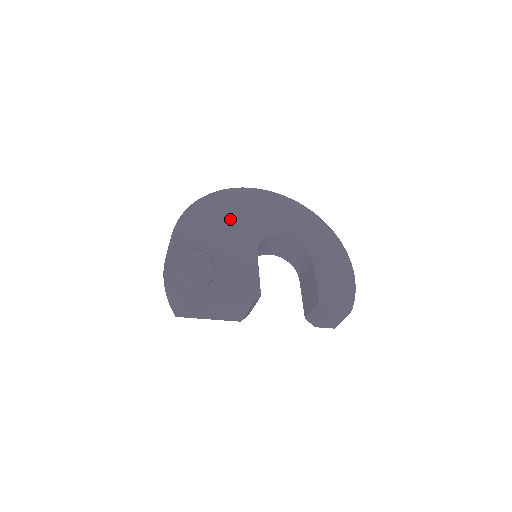
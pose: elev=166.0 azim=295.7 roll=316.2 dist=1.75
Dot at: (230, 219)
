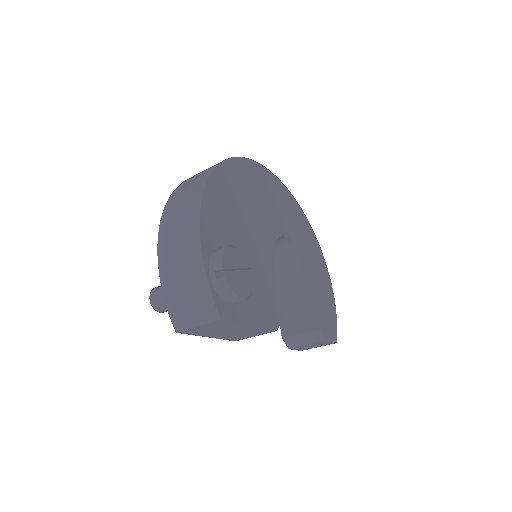
Dot at: (248, 204)
